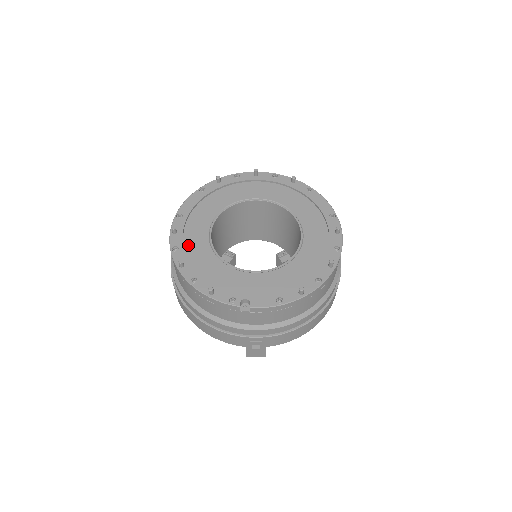
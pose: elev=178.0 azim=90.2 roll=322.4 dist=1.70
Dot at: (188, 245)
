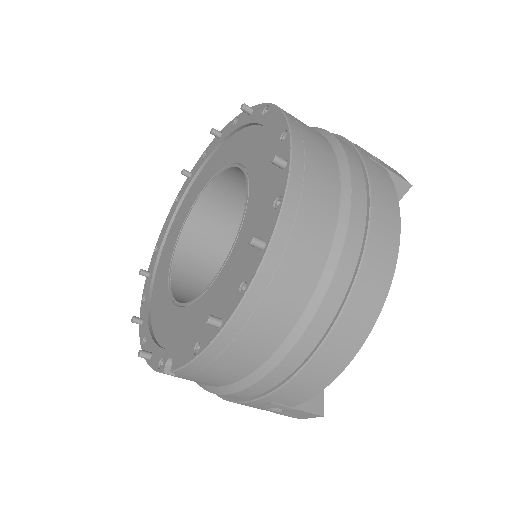
Dot at: (155, 288)
